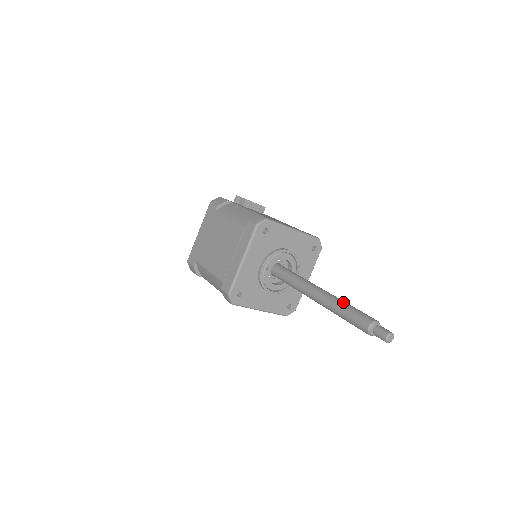
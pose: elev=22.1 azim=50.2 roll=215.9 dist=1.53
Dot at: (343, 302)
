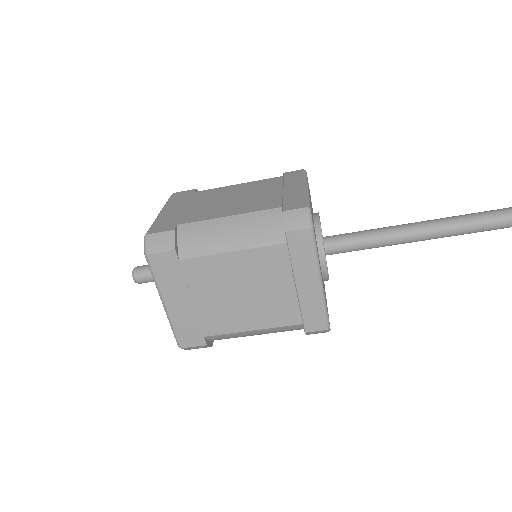
Dot at: occluded
